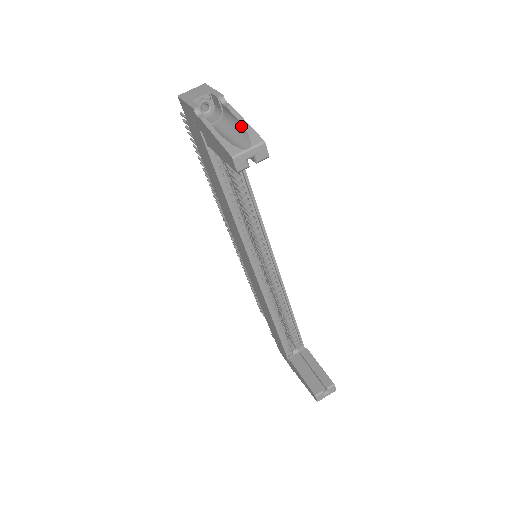
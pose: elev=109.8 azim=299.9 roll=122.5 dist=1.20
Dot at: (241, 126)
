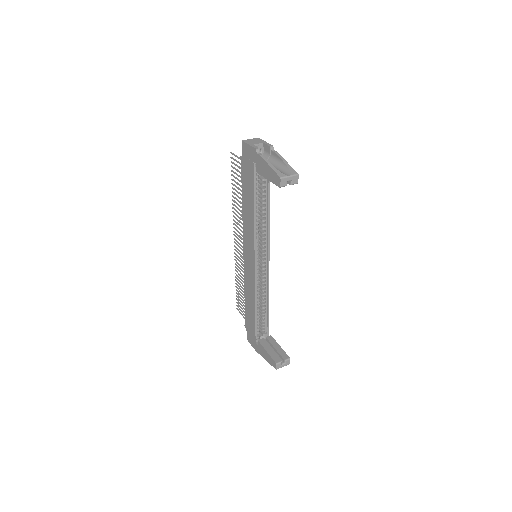
Dot at: (284, 164)
